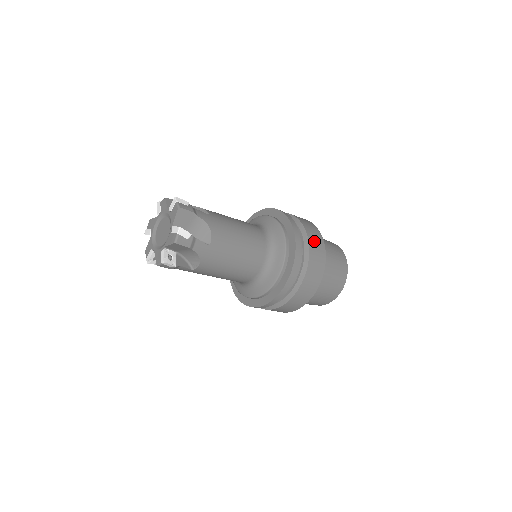
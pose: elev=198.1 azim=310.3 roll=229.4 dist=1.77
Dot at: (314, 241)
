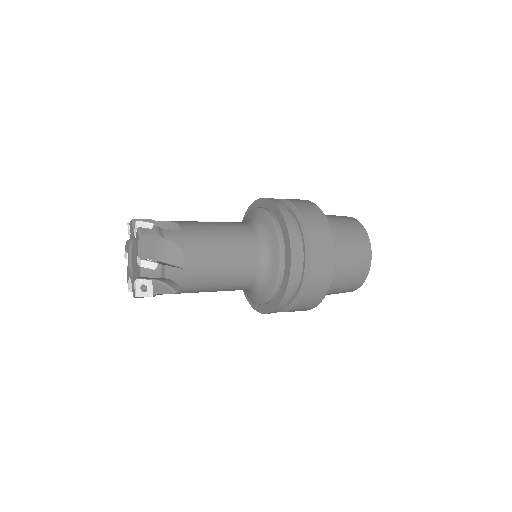
Dot at: (317, 234)
